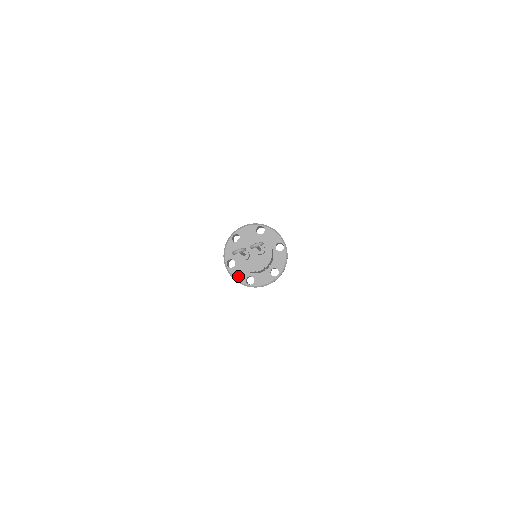
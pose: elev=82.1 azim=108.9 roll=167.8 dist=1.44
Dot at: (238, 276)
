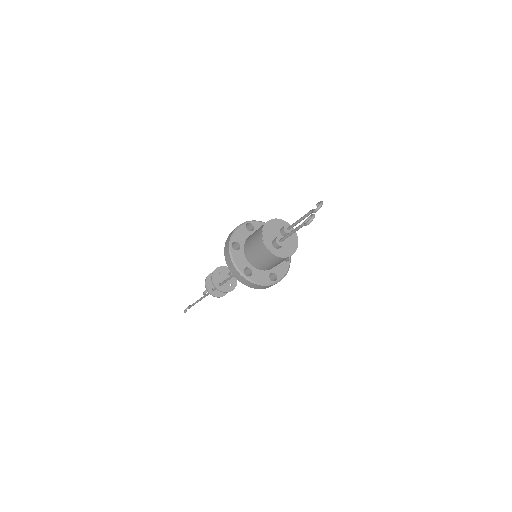
Dot at: (261, 279)
